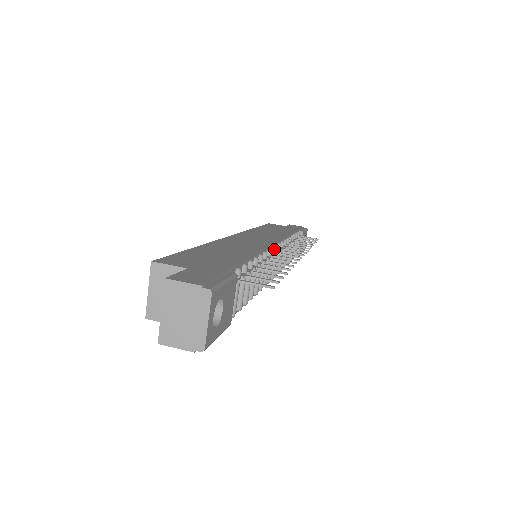
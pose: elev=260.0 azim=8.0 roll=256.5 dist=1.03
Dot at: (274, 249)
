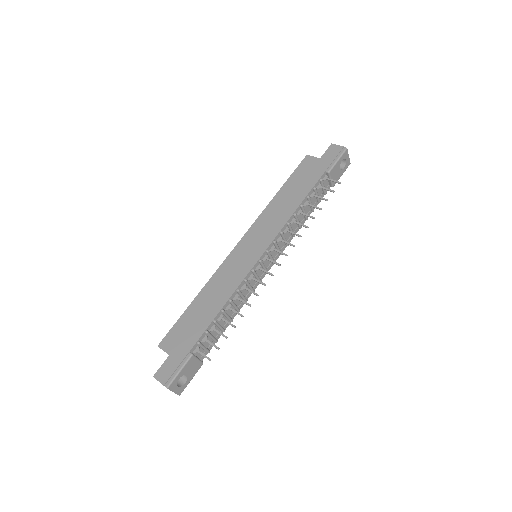
Dot at: (253, 271)
